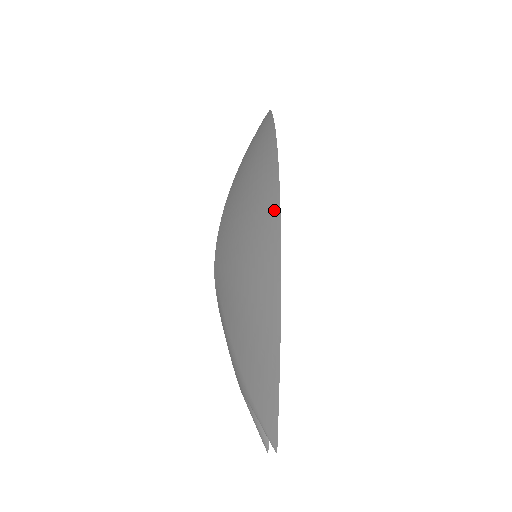
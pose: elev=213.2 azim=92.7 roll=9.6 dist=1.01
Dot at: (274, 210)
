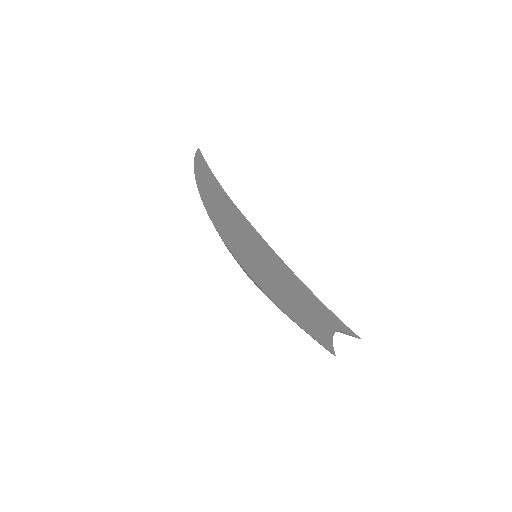
Dot at: occluded
